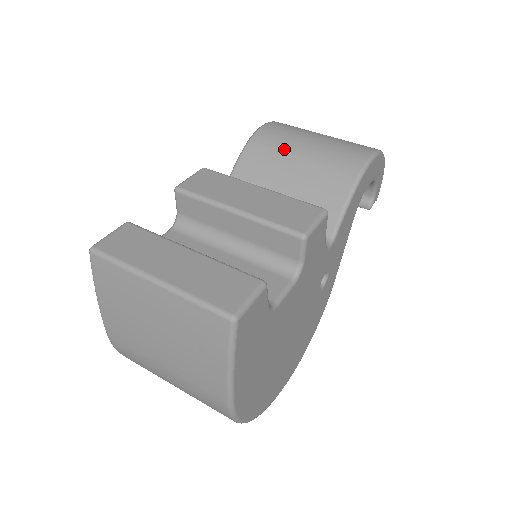
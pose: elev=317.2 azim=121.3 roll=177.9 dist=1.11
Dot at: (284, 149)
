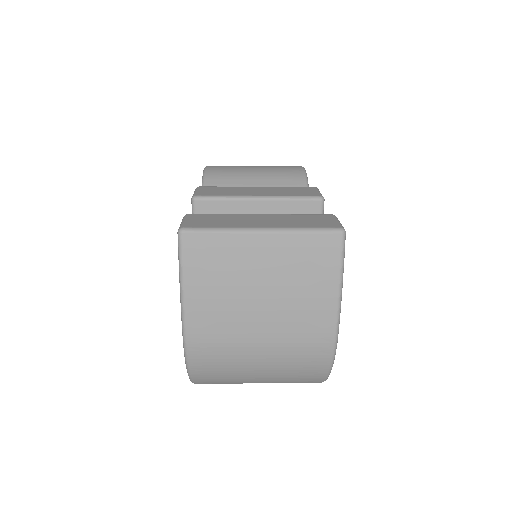
Dot at: (238, 175)
